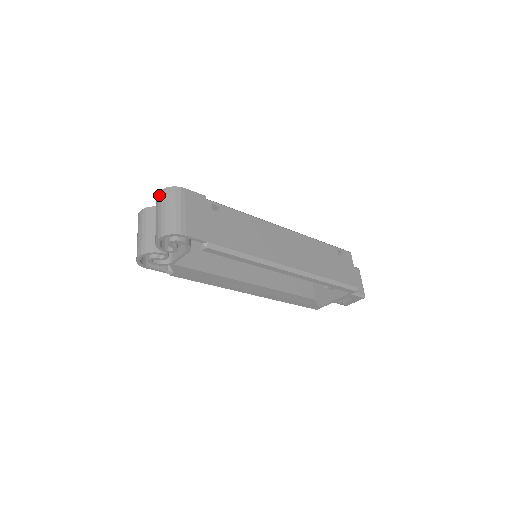
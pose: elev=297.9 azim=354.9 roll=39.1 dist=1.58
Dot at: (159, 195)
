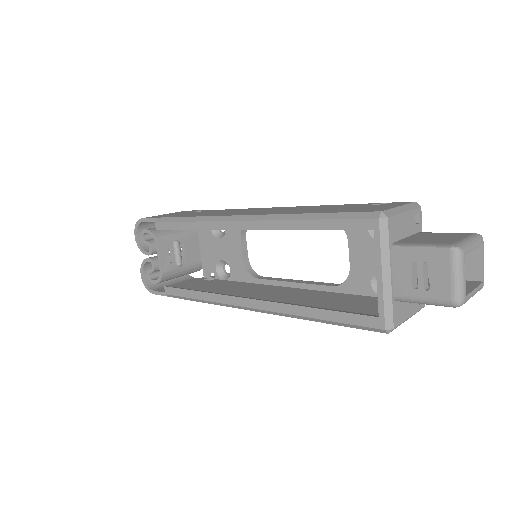
Dot at: occluded
